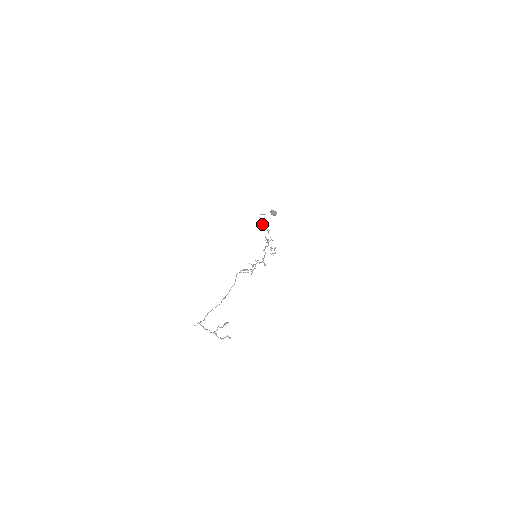
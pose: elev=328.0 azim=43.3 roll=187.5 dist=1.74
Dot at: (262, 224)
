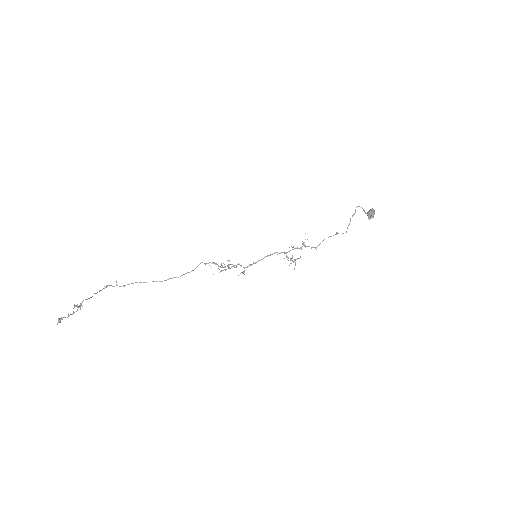
Dot at: (350, 220)
